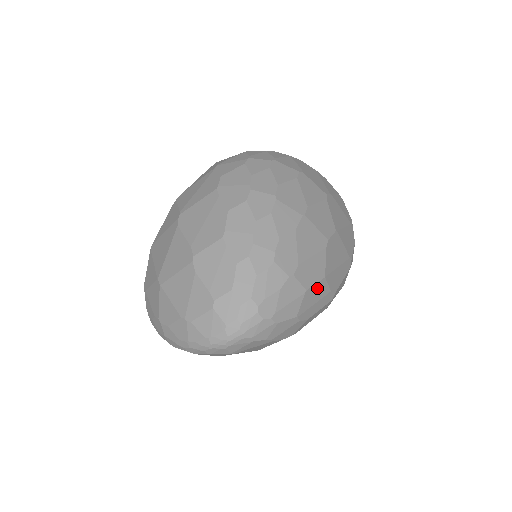
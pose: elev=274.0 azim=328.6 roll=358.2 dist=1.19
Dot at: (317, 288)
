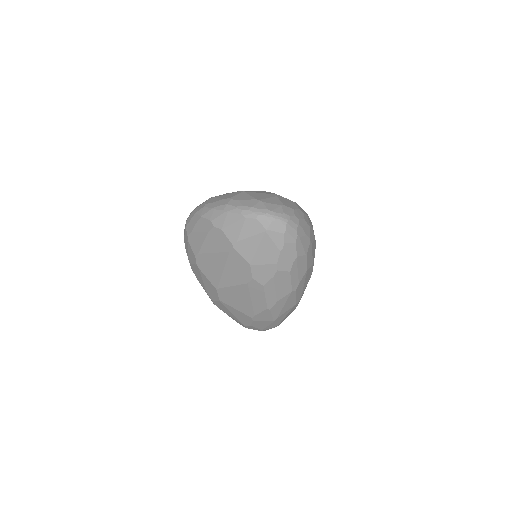
Dot at: (304, 266)
